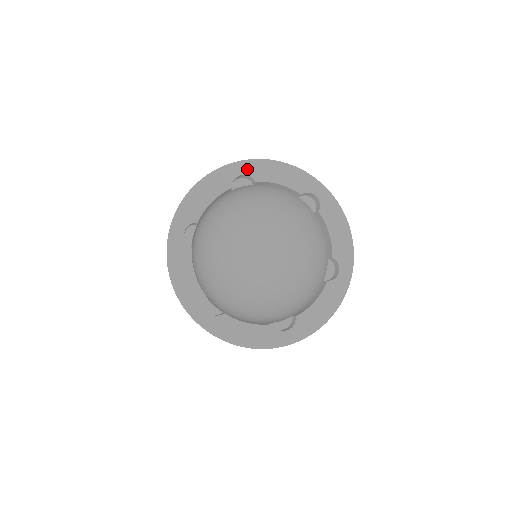
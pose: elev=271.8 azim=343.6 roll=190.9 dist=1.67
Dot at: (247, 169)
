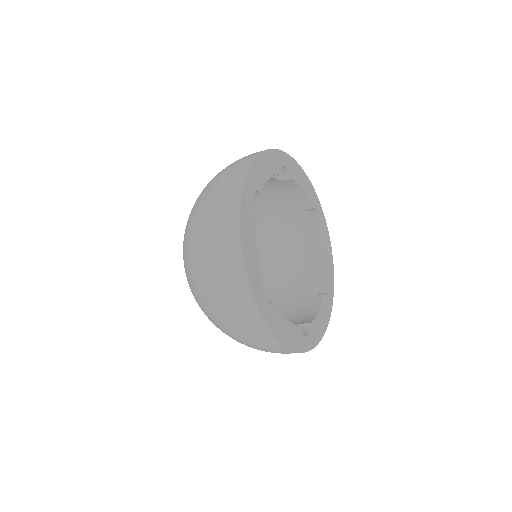
Dot at: (288, 163)
